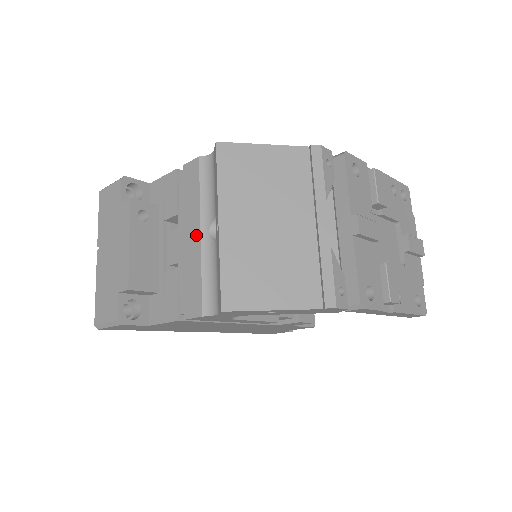
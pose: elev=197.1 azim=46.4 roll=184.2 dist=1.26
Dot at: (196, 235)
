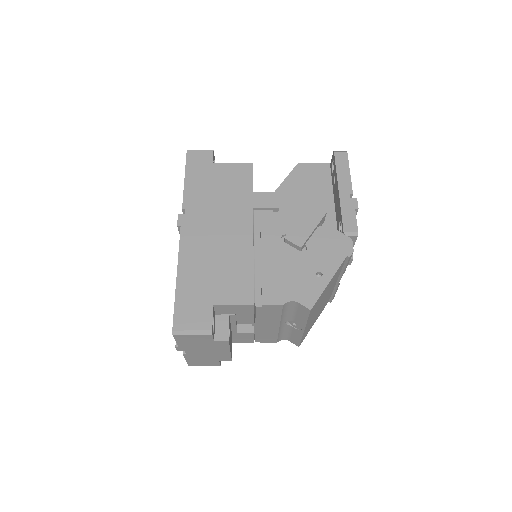
Dot at: (275, 327)
